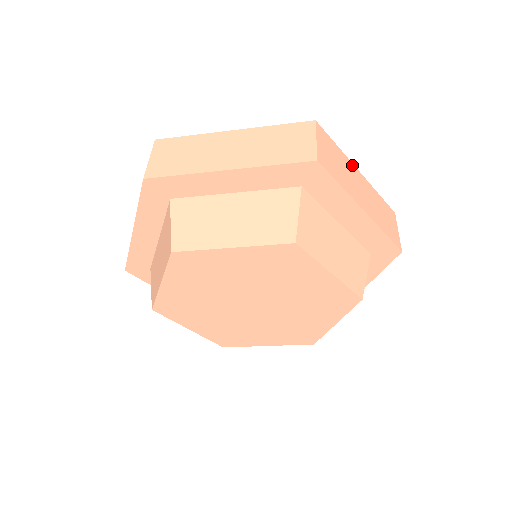
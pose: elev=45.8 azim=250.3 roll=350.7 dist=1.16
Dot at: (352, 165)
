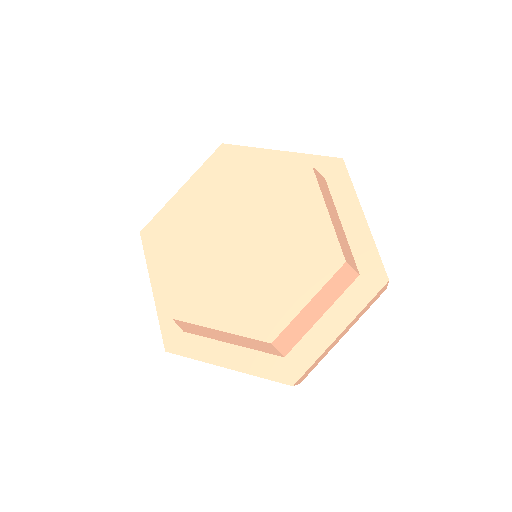
Dot at: occluded
